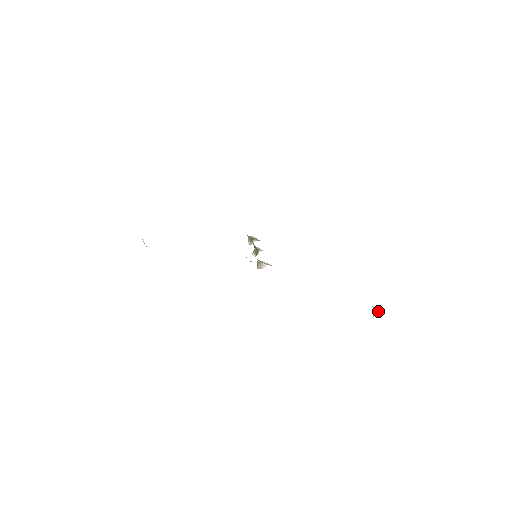
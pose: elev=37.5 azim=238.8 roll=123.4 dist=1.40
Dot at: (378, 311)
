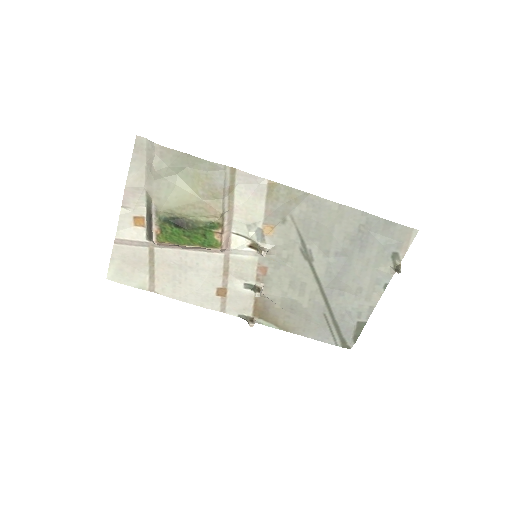
Dot at: (399, 264)
